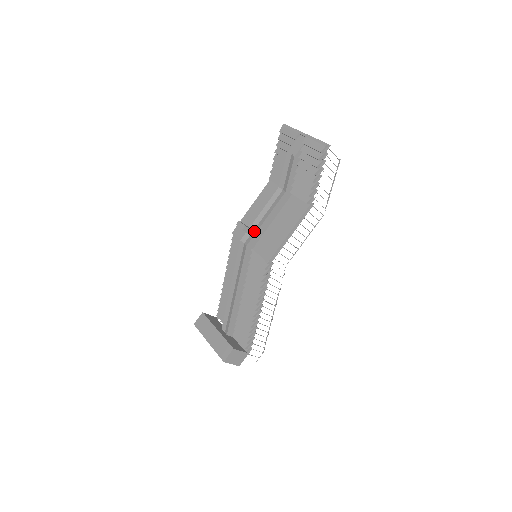
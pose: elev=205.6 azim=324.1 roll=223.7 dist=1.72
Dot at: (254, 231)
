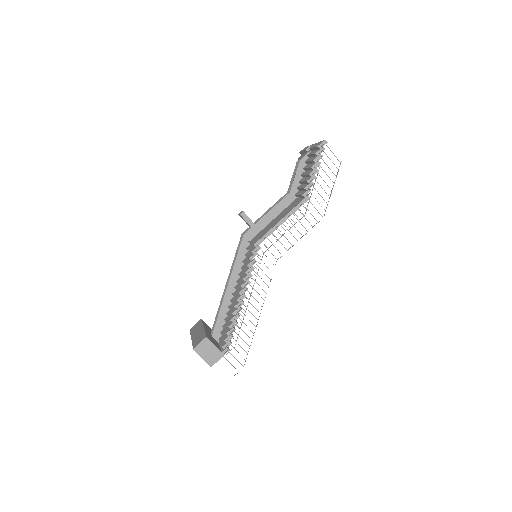
Dot at: (254, 224)
